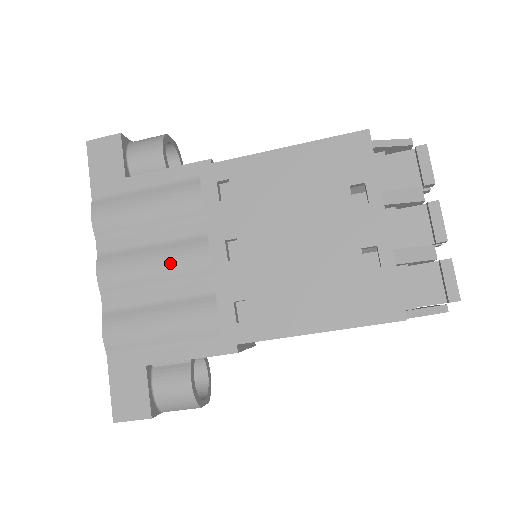
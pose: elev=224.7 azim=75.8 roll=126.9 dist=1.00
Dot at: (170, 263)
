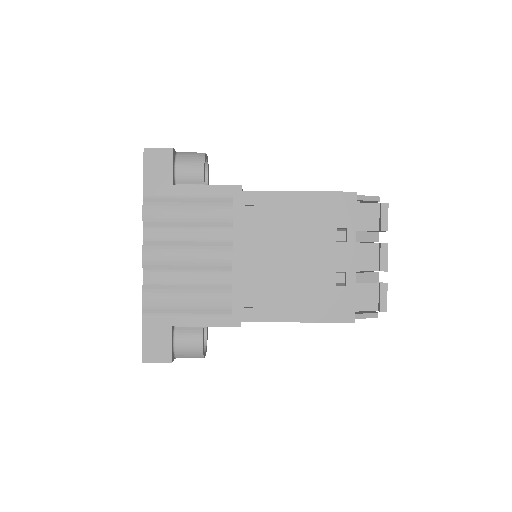
Dot at: (201, 257)
